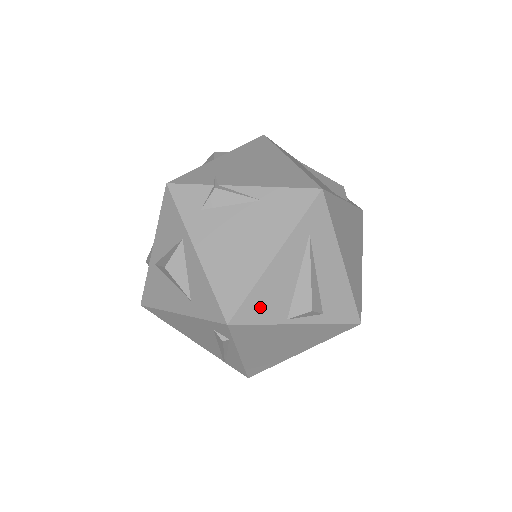
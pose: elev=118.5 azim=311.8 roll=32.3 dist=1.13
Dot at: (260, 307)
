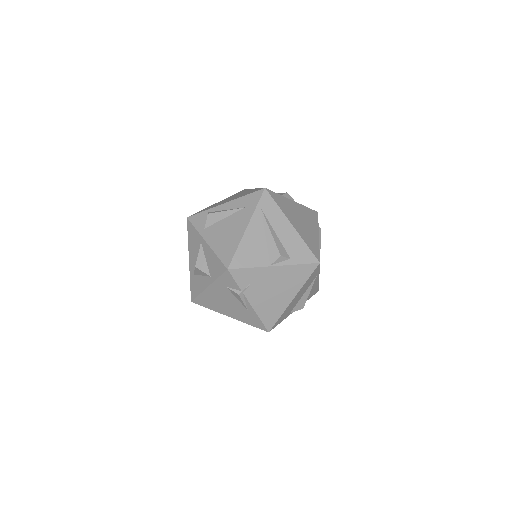
Dot at: occluded
